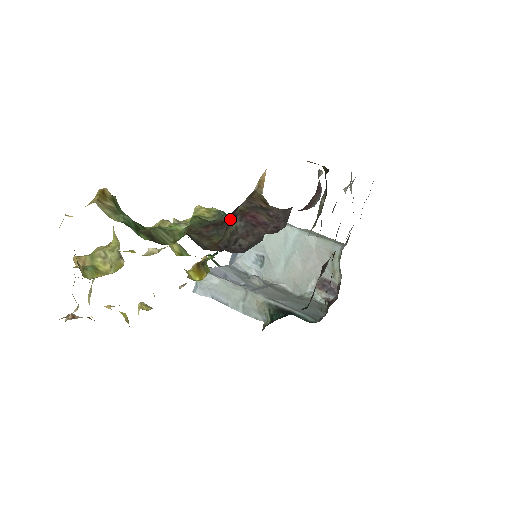
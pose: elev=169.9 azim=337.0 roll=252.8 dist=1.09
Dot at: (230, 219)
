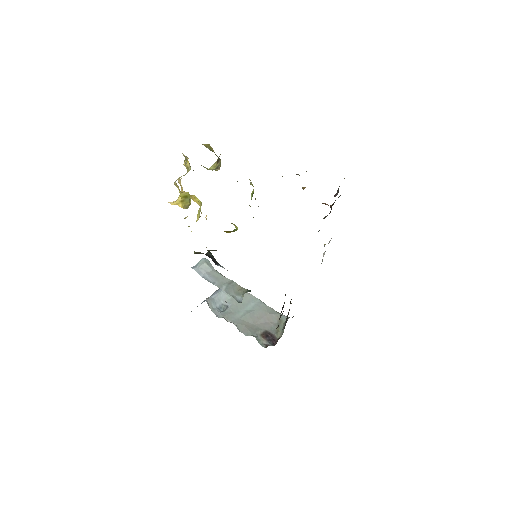
Dot at: occluded
